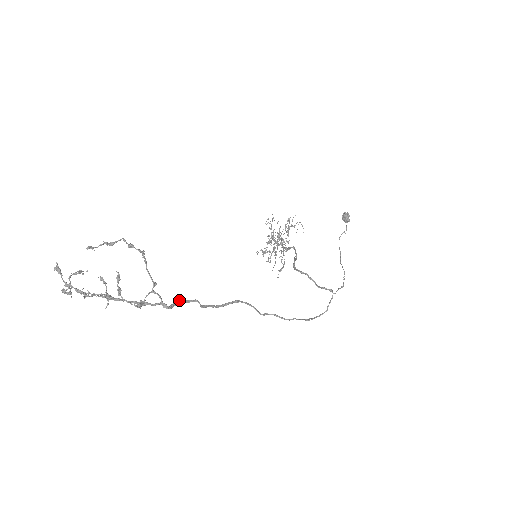
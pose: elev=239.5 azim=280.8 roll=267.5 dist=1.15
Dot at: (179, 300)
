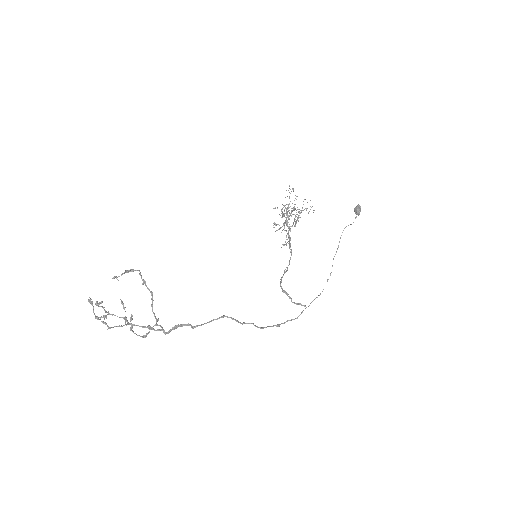
Dot at: (176, 326)
